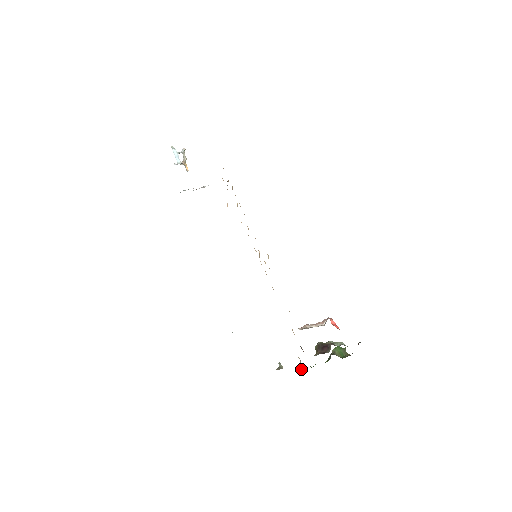
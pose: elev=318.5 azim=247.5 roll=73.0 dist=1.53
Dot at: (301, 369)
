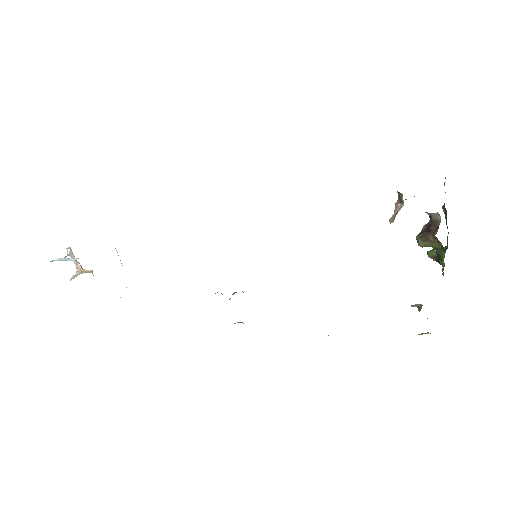
Dot at: occluded
